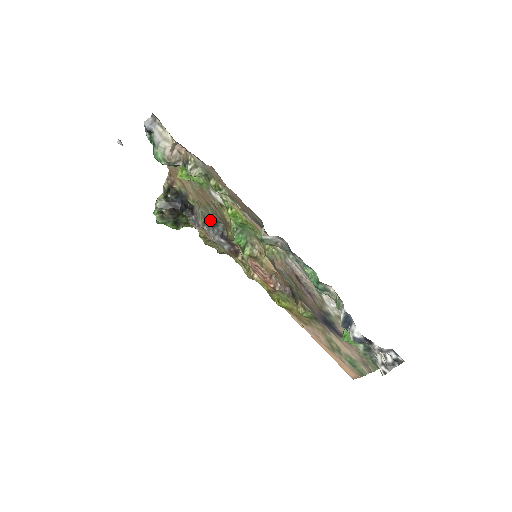
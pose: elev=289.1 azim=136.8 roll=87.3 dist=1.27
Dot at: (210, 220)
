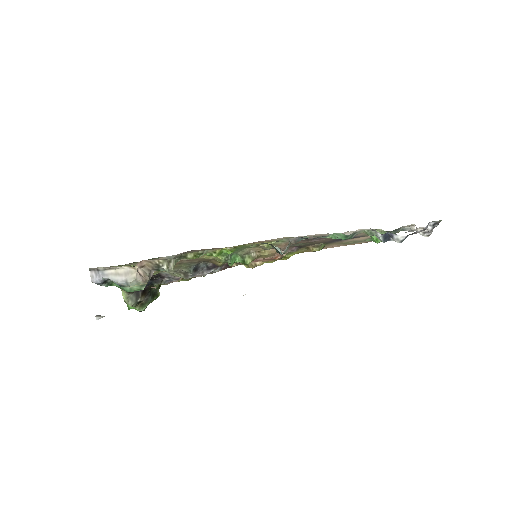
Dot at: (190, 270)
